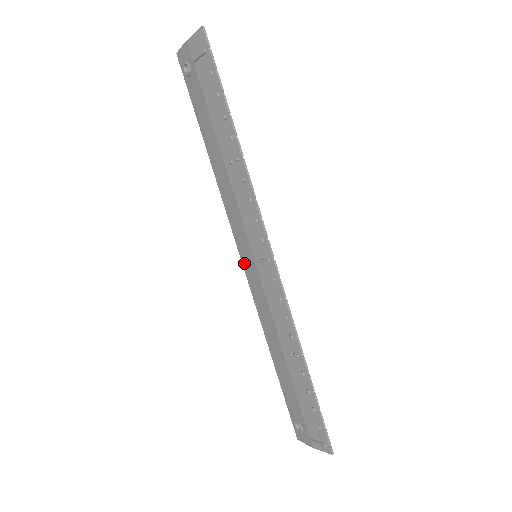
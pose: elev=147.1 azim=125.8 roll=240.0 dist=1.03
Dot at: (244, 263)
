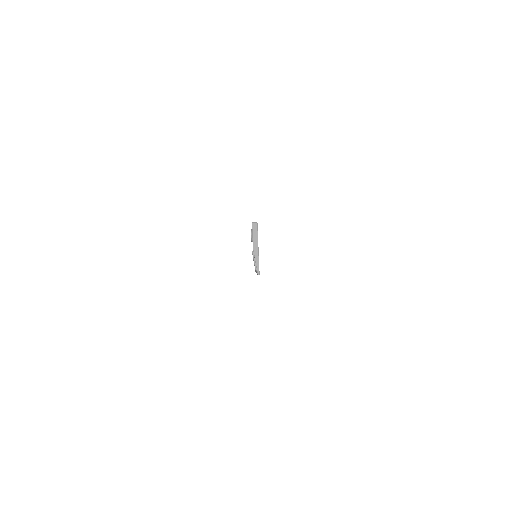
Dot at: occluded
